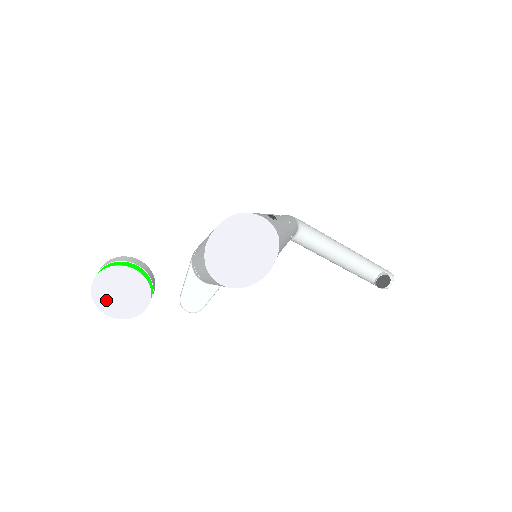
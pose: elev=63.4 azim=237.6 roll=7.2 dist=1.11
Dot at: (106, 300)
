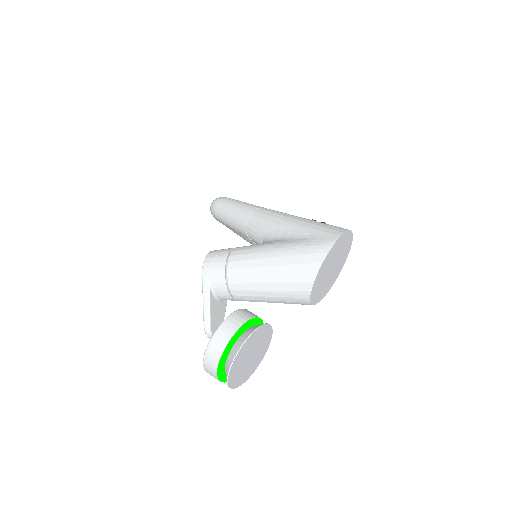
Dot at: (238, 372)
